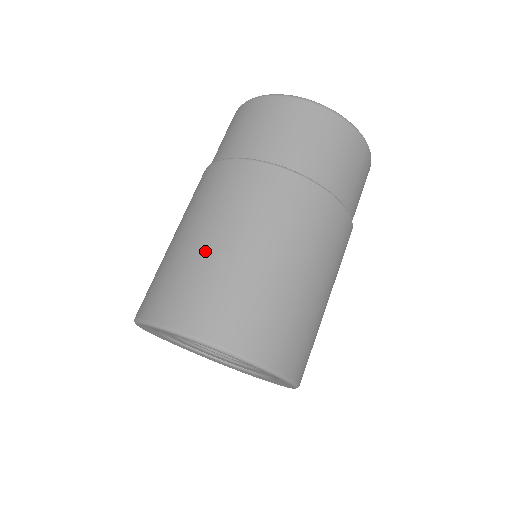
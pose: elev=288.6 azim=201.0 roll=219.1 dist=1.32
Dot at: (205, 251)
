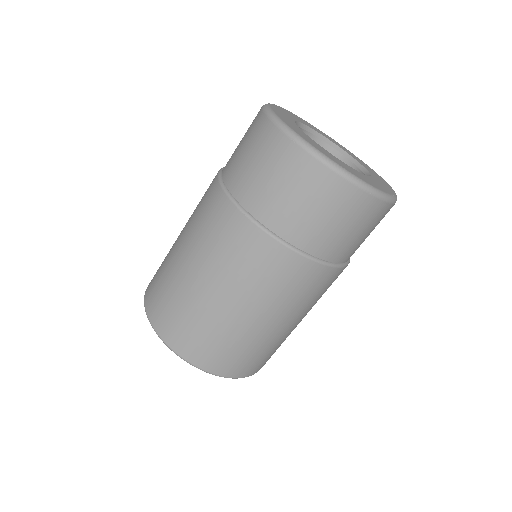
Dot at: (196, 293)
